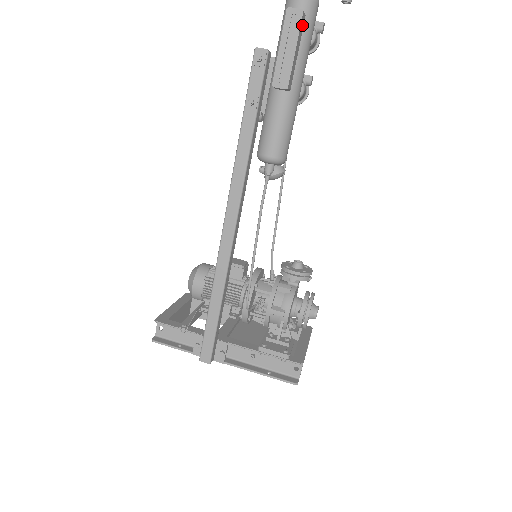
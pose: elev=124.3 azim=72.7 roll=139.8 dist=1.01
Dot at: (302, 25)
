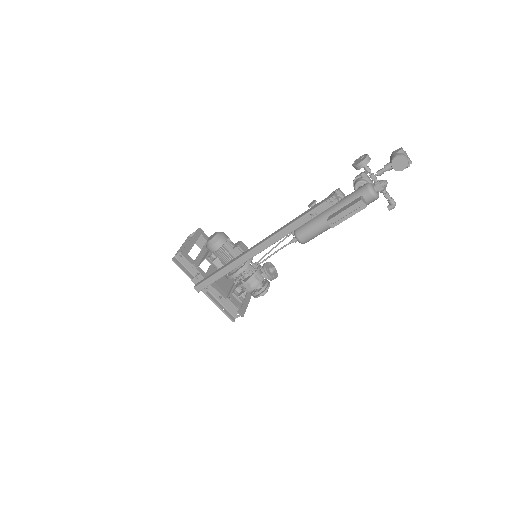
Dot at: (362, 208)
